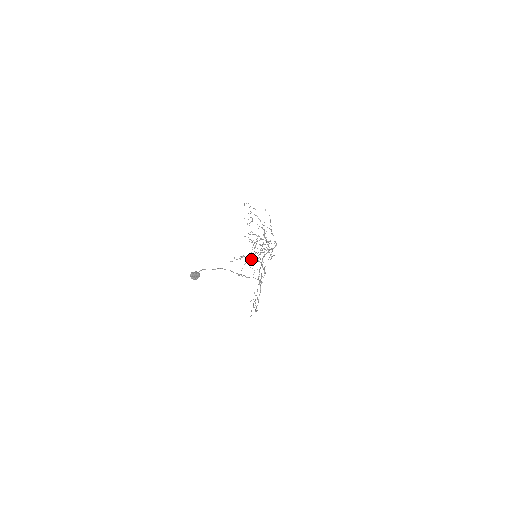
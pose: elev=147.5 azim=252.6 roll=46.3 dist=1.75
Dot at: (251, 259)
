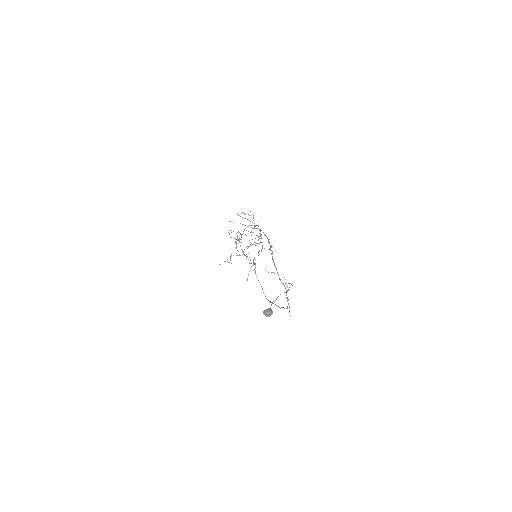
Dot at: (237, 255)
